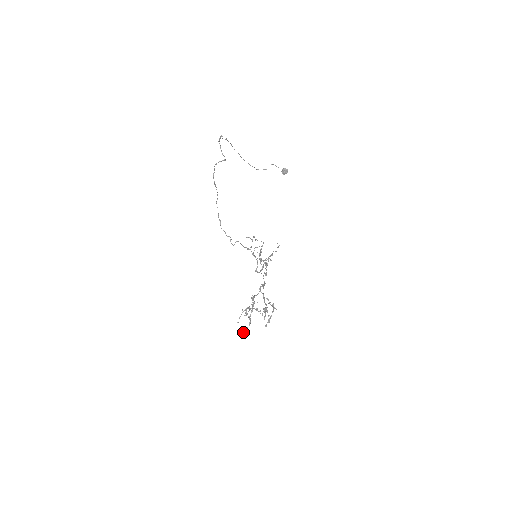
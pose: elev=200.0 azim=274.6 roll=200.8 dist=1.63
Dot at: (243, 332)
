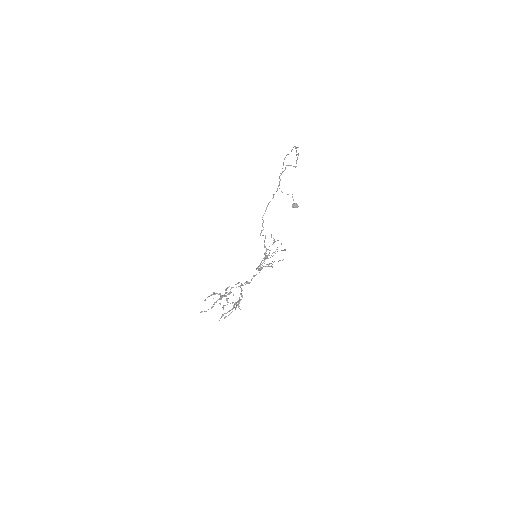
Dot at: occluded
